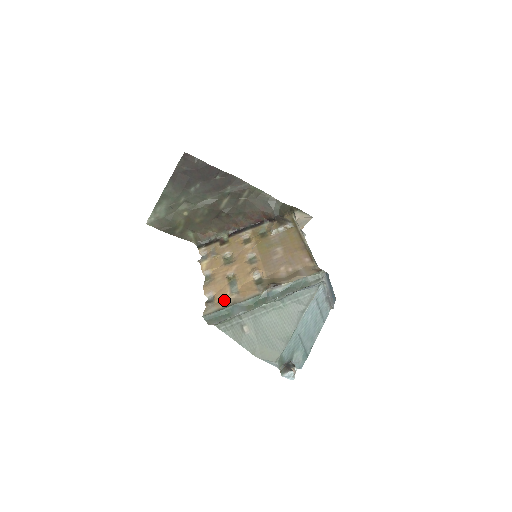
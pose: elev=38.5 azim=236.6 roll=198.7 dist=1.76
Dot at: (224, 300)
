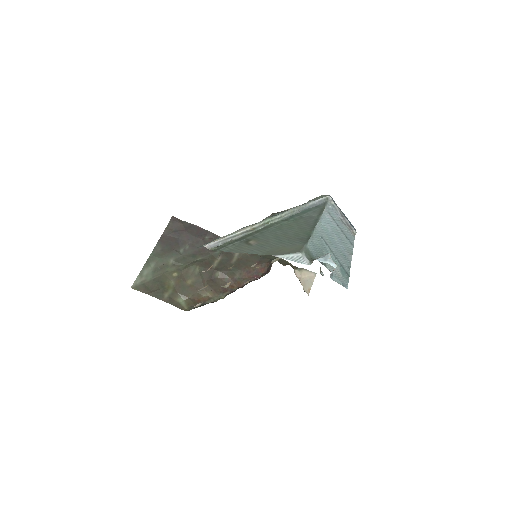
Dot at: occluded
